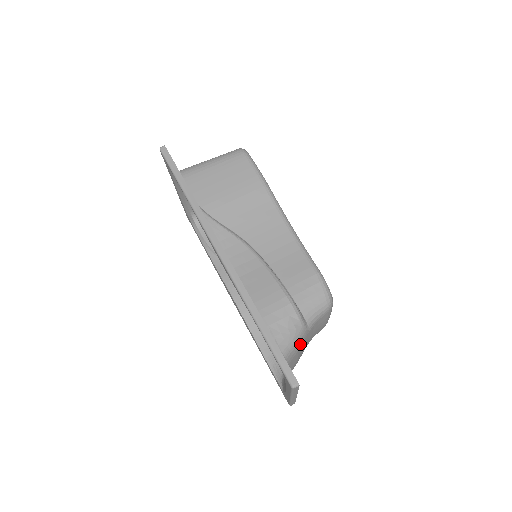
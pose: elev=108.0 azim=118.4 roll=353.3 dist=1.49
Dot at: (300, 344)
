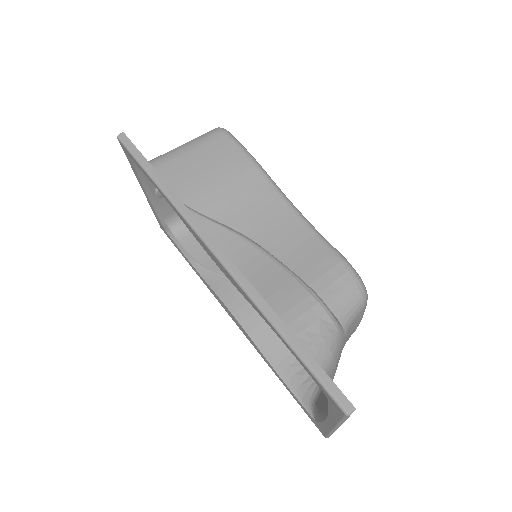
Dot at: (338, 355)
